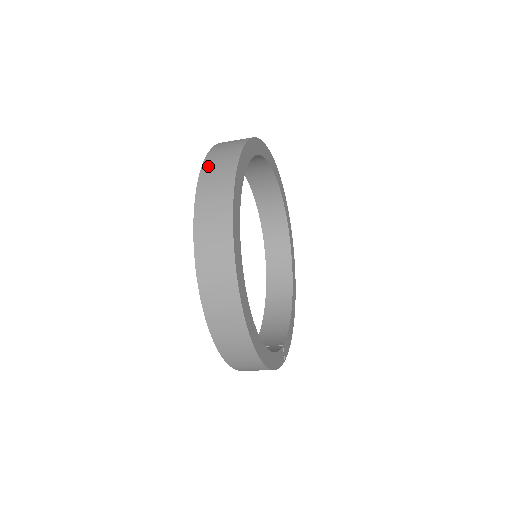
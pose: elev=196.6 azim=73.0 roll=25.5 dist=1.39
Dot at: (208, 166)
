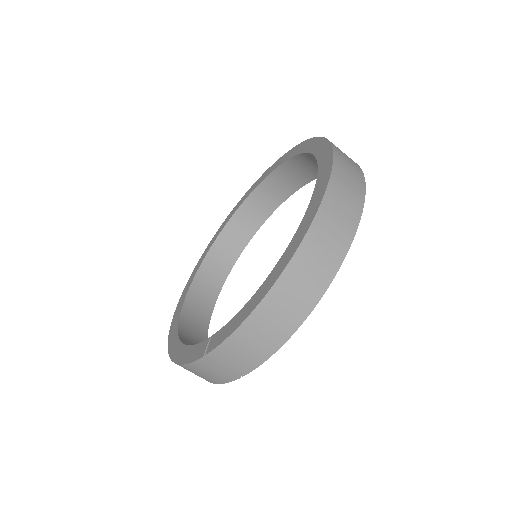
Dot at: occluded
